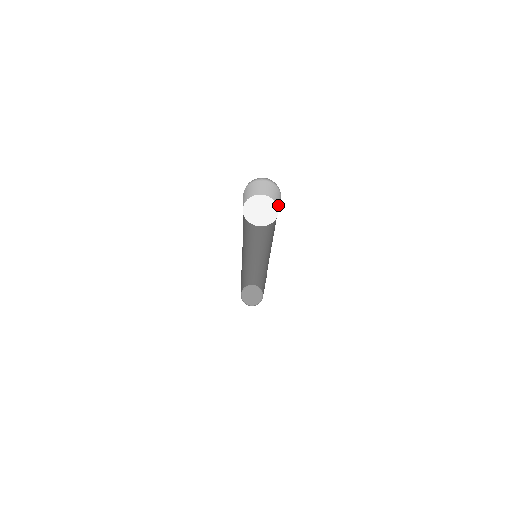
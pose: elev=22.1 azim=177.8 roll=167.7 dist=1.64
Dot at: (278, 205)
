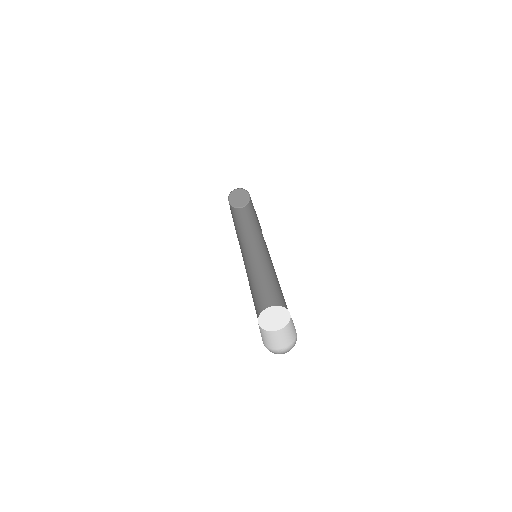
Dot at: (290, 325)
